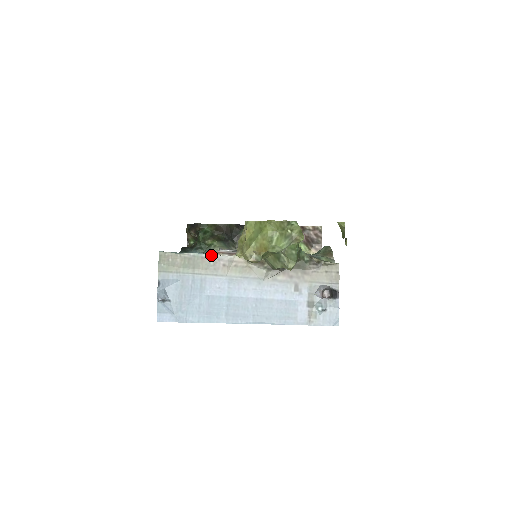
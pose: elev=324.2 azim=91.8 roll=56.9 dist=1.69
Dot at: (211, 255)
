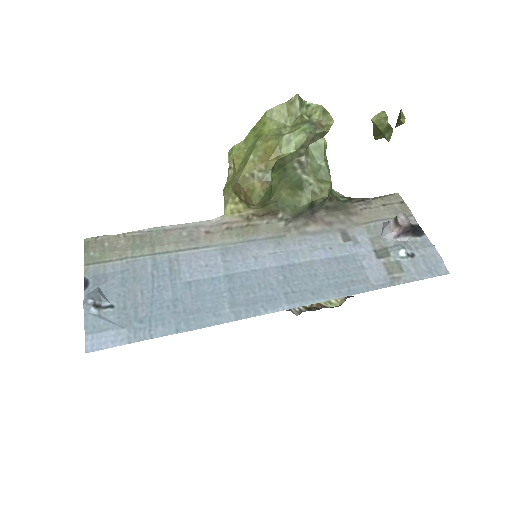
Dot at: (181, 224)
